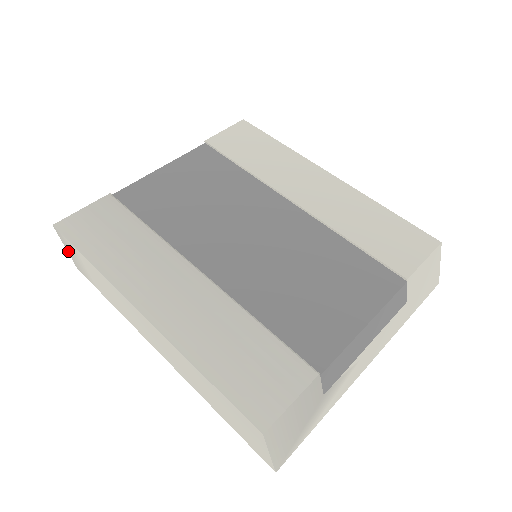
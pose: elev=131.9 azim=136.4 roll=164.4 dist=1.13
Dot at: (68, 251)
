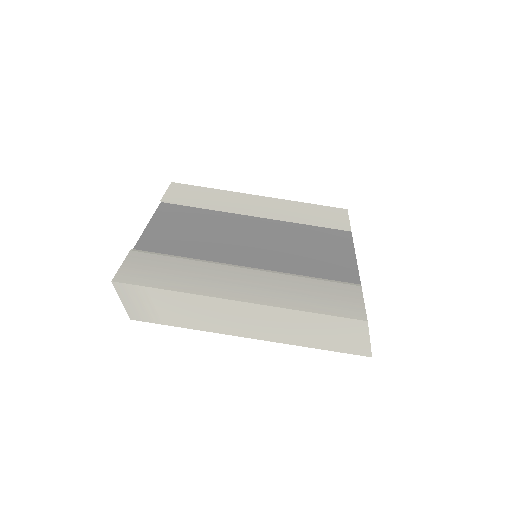
Dot at: (125, 303)
